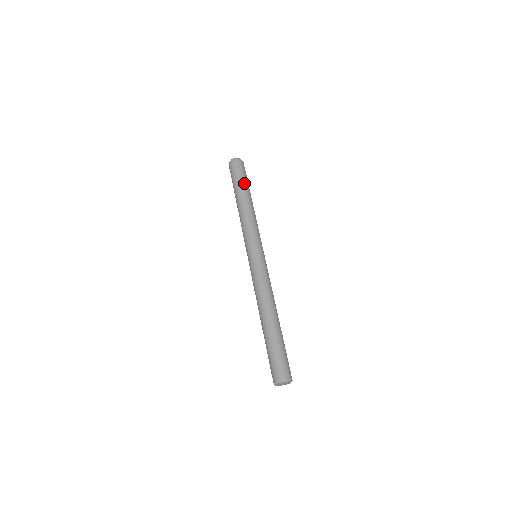
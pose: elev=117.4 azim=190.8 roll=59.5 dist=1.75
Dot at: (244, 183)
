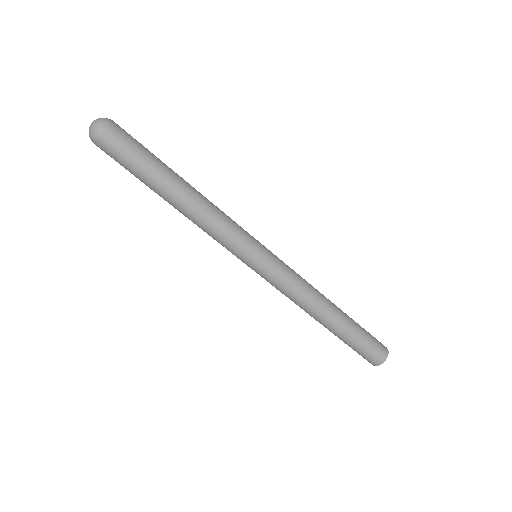
Dot at: (157, 163)
